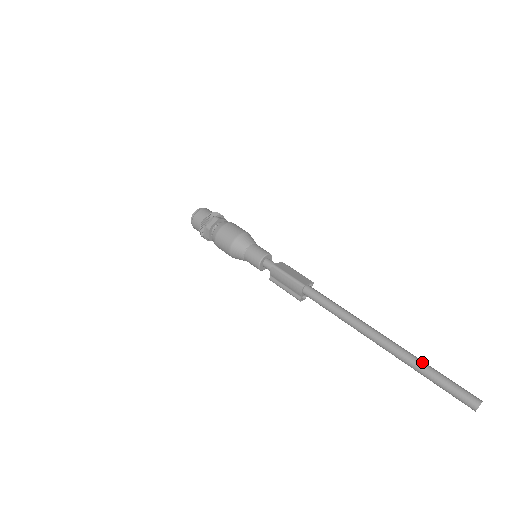
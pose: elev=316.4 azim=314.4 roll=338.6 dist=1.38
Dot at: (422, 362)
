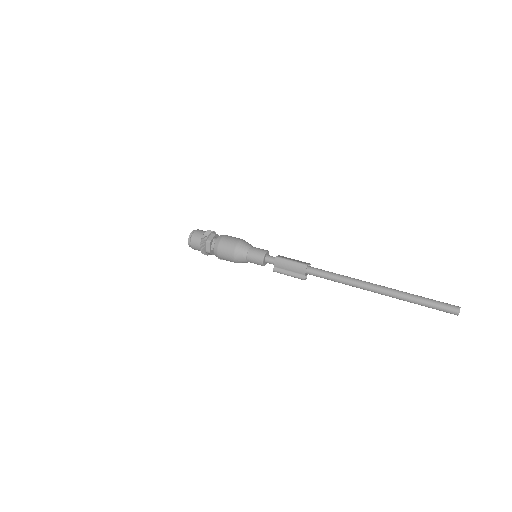
Dot at: (412, 294)
